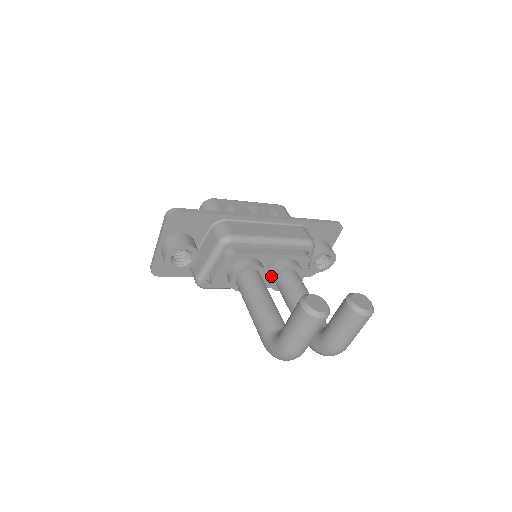
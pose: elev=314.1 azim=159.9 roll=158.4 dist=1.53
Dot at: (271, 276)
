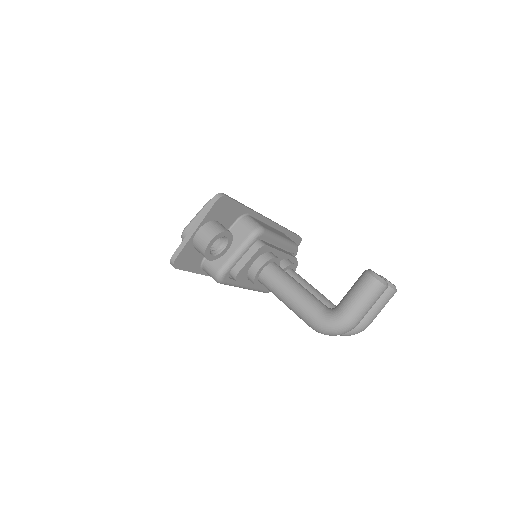
Dot at: occluded
